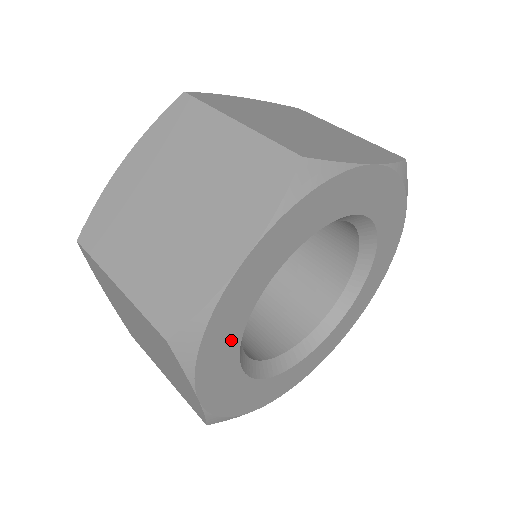
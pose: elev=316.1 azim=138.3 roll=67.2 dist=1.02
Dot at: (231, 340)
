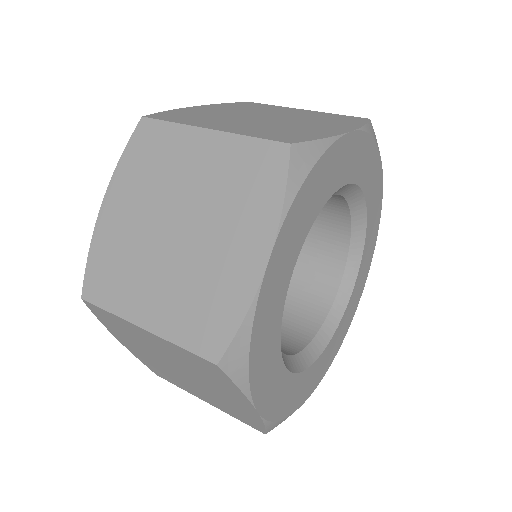
Dot at: (272, 343)
